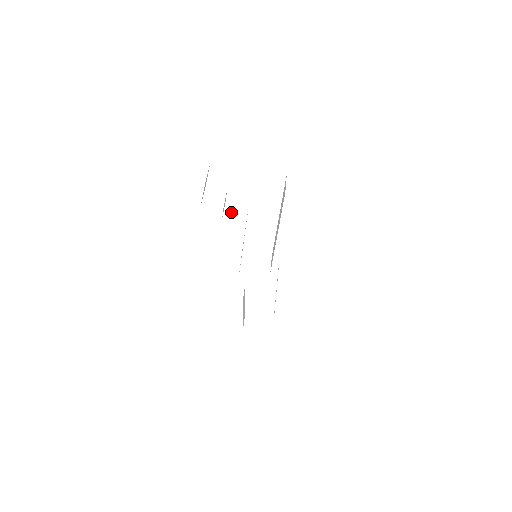
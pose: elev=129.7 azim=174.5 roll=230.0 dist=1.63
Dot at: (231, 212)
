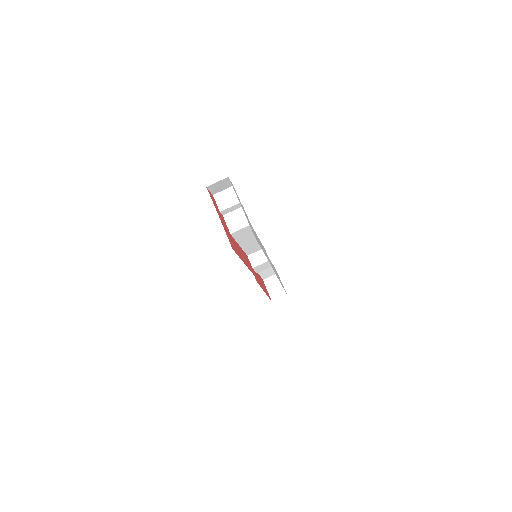
Dot at: (232, 218)
